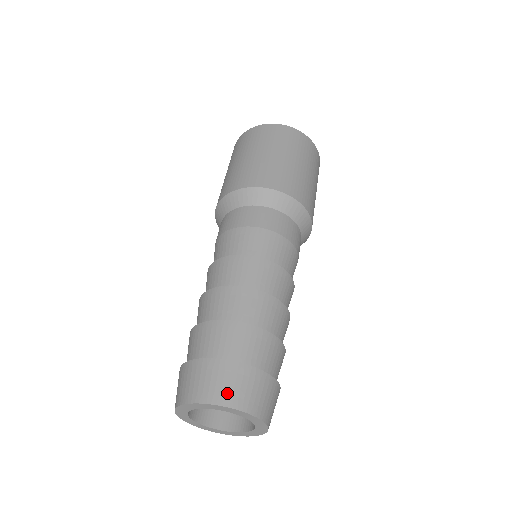
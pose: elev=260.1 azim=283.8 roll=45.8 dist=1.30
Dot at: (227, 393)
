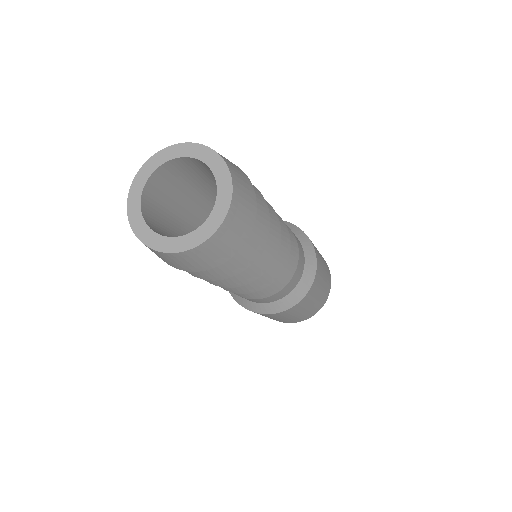
Dot at: (228, 161)
